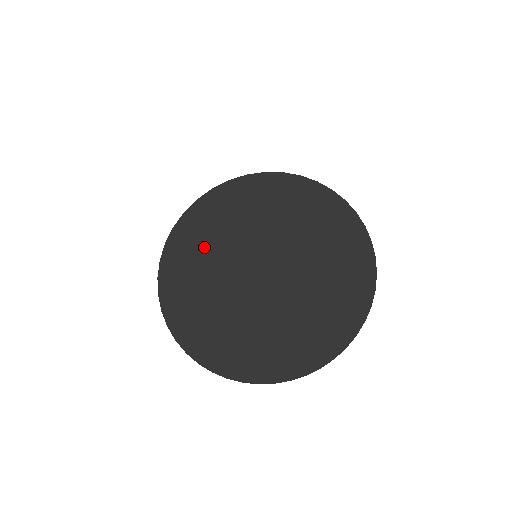
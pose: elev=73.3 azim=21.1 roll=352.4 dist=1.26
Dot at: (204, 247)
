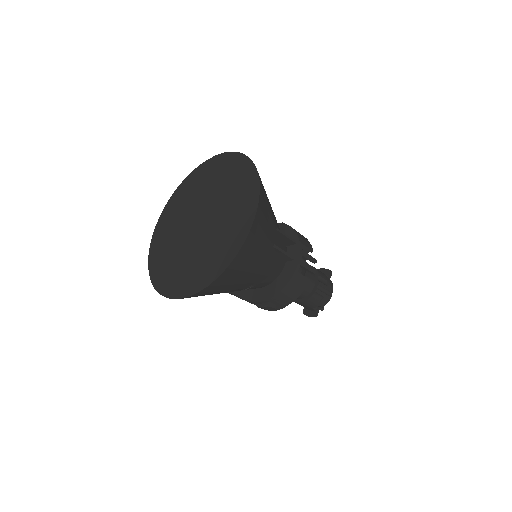
Dot at: (188, 192)
